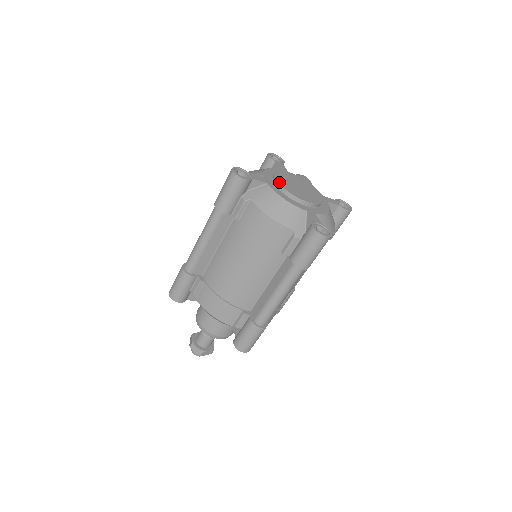
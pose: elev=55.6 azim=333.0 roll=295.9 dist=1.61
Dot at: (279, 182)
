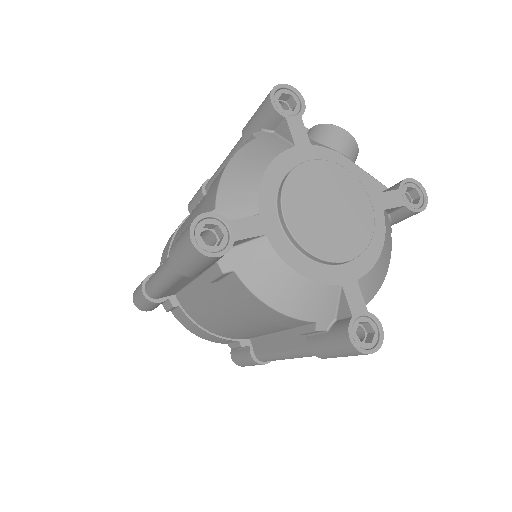
Dot at: (290, 225)
